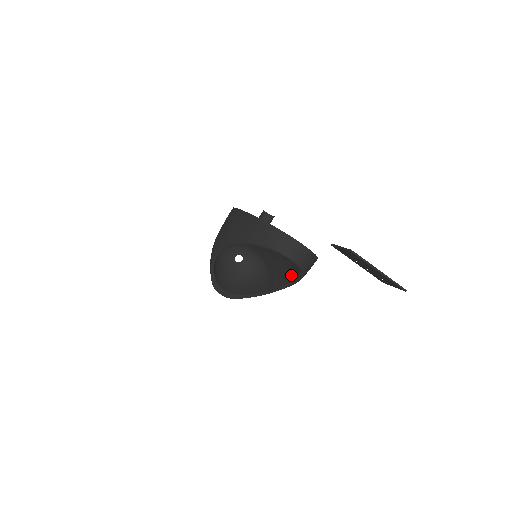
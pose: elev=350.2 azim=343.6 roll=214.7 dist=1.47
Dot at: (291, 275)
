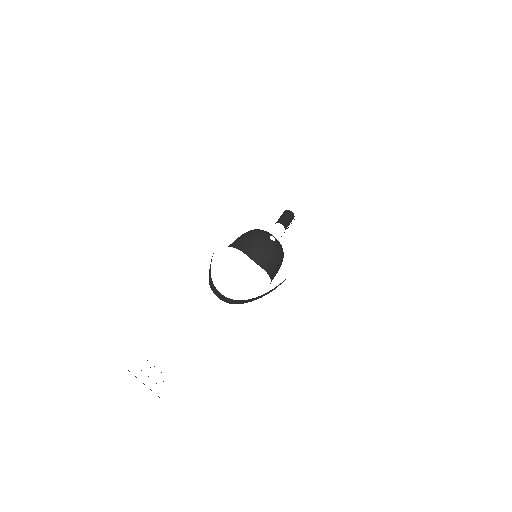
Dot at: occluded
